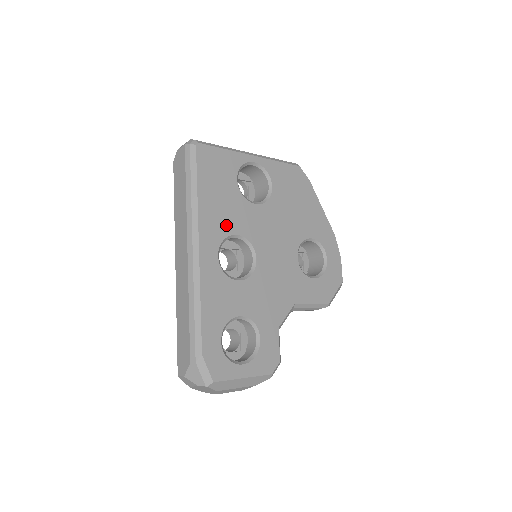
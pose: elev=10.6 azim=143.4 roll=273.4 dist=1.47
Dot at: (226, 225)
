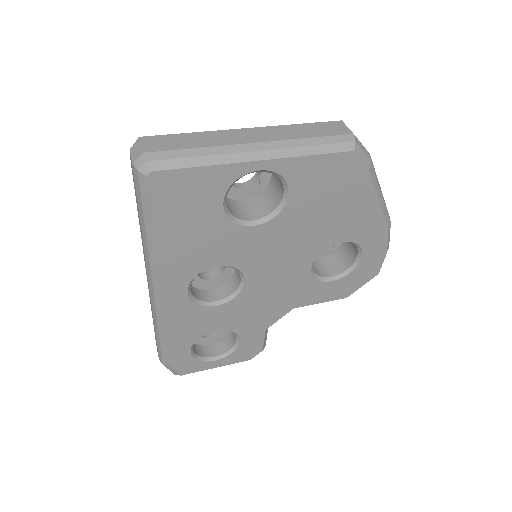
Dot at: (201, 260)
